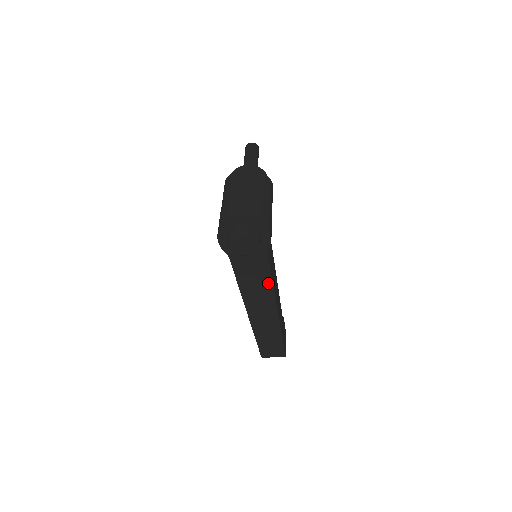
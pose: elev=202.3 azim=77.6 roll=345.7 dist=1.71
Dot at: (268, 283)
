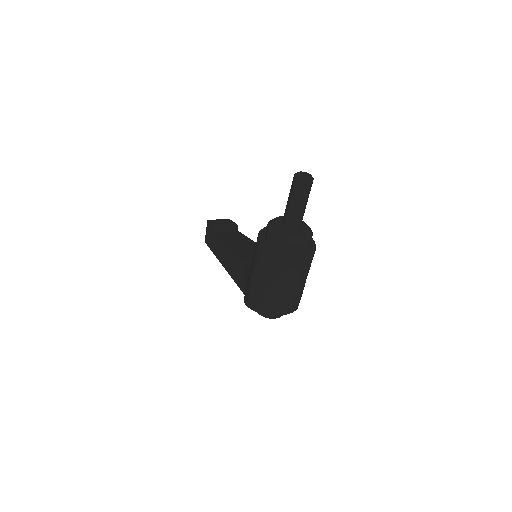
Dot at: occluded
